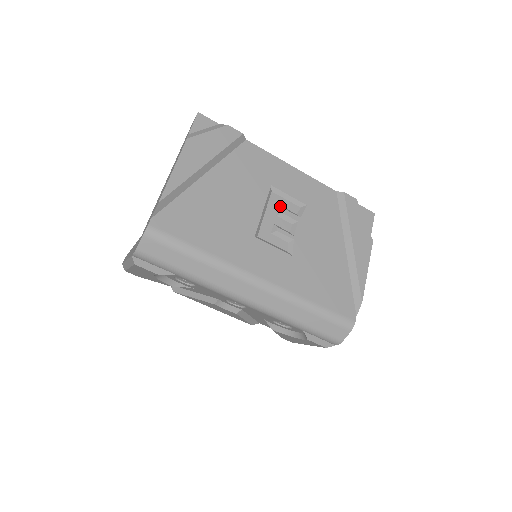
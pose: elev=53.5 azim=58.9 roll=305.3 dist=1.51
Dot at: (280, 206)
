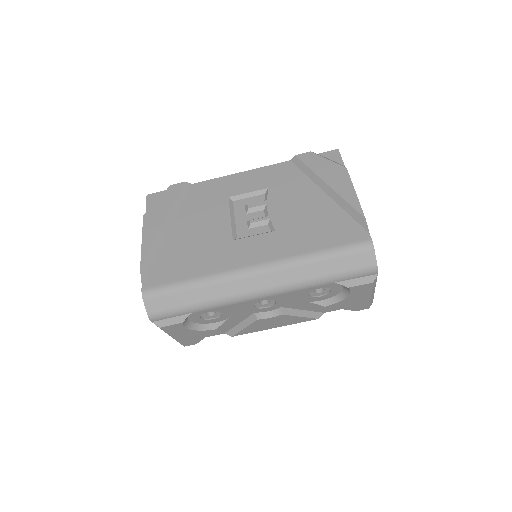
Dot at: (245, 205)
